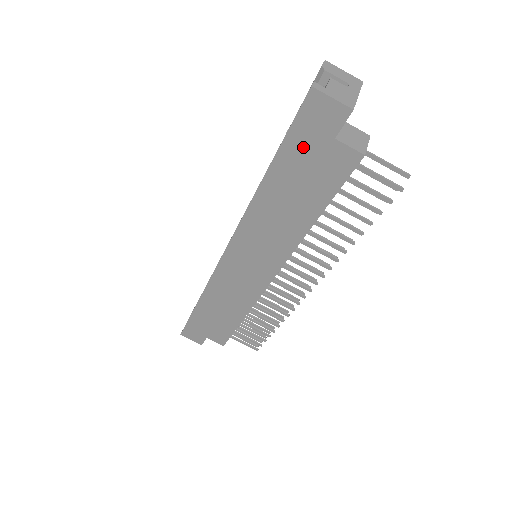
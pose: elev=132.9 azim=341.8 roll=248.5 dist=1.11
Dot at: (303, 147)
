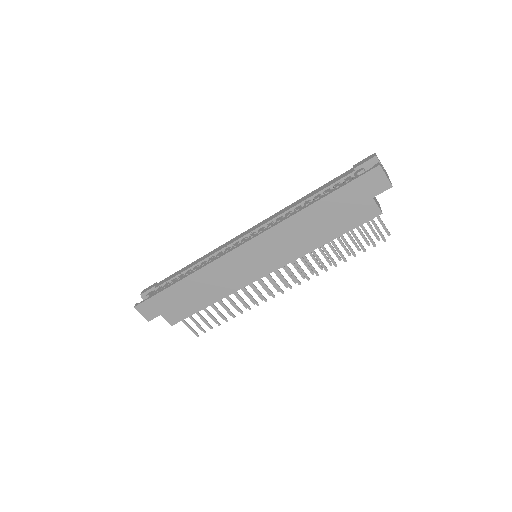
Dot at: (352, 195)
